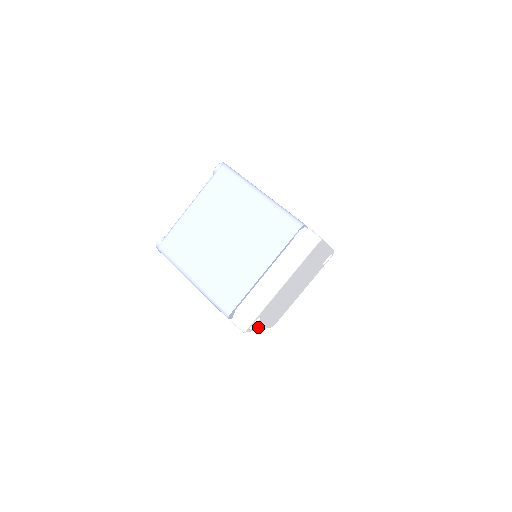
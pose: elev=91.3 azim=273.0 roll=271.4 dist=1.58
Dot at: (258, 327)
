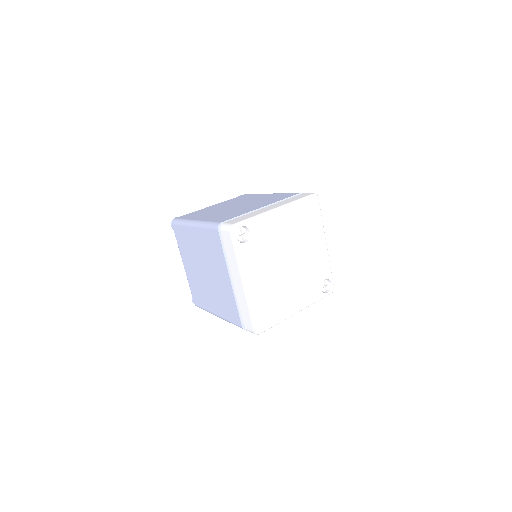
Dot at: (243, 265)
